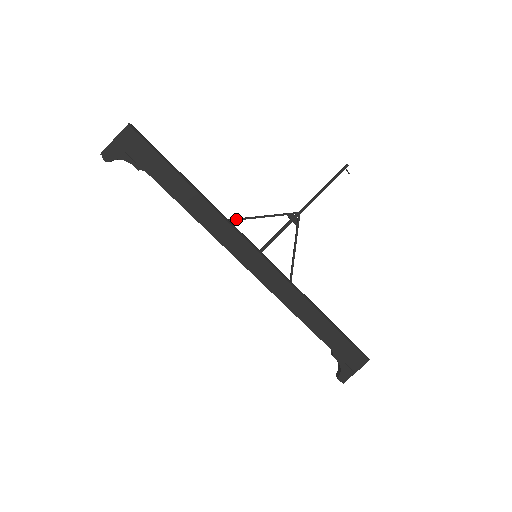
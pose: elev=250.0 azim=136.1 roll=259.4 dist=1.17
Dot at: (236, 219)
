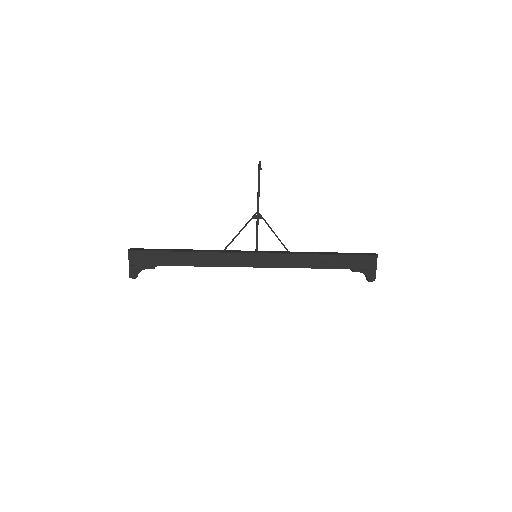
Dot at: (227, 246)
